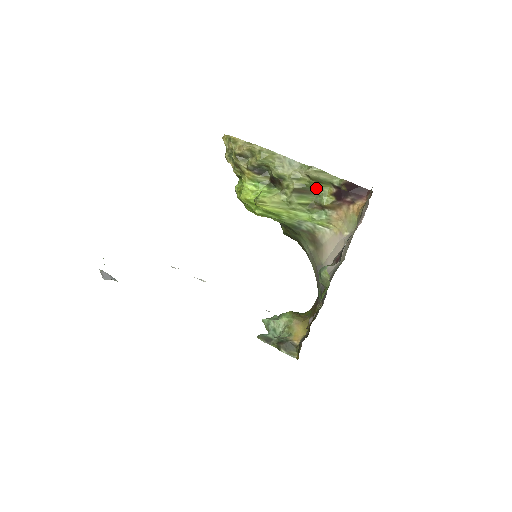
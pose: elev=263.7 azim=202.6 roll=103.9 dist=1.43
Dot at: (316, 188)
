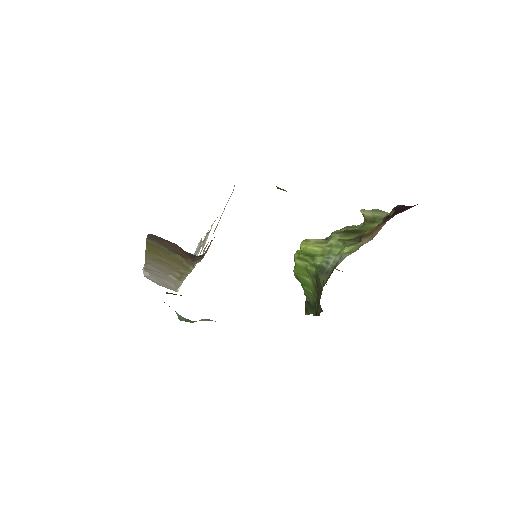
Dot at: (367, 230)
